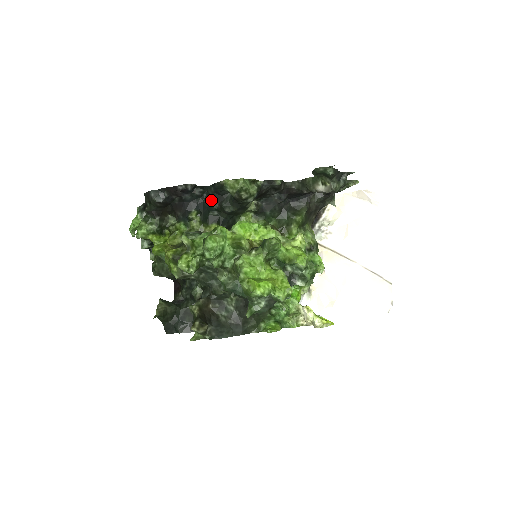
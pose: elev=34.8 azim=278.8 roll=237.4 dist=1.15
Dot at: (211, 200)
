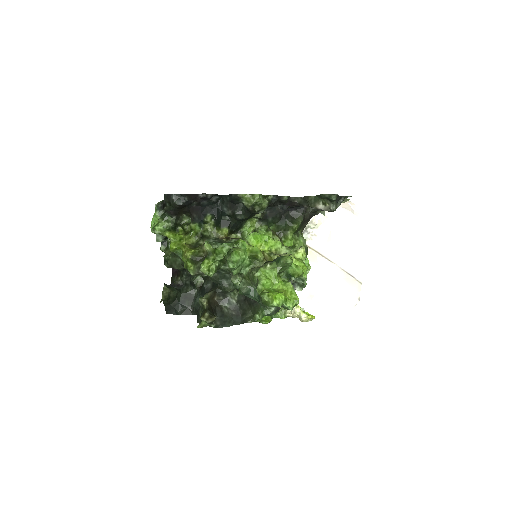
Dot at: (225, 207)
